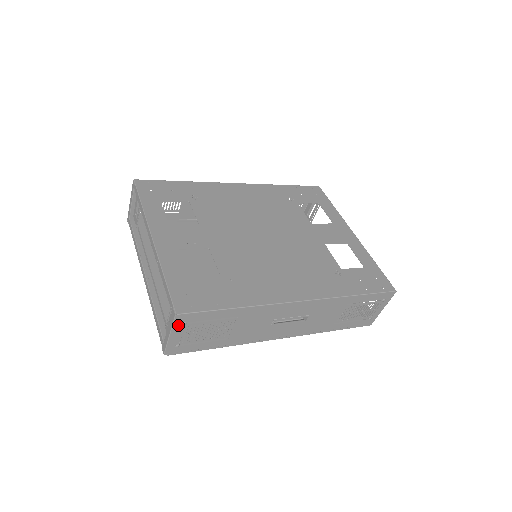
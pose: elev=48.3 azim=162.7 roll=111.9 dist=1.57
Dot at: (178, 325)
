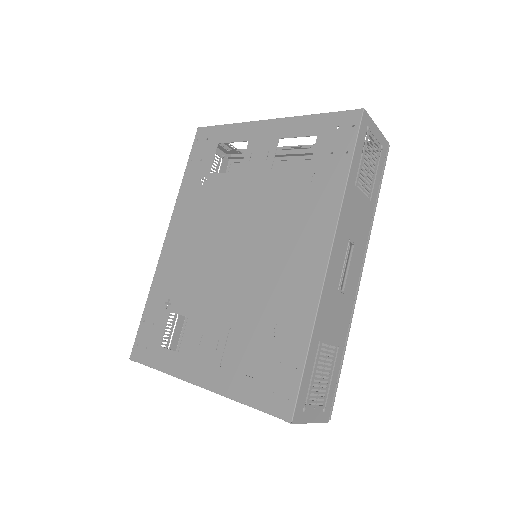
Dot at: (303, 416)
